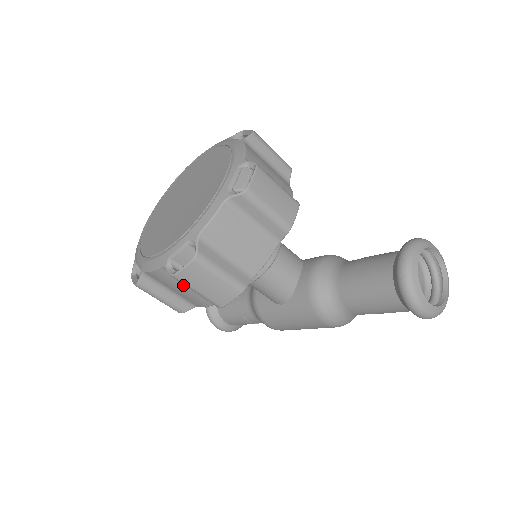
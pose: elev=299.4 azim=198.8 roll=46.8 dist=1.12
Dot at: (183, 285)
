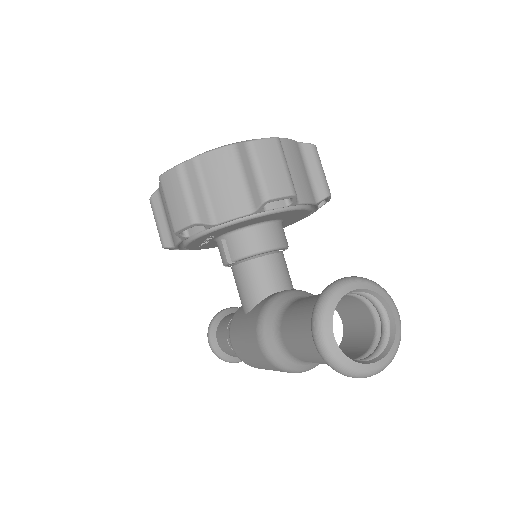
Dot at: occluded
